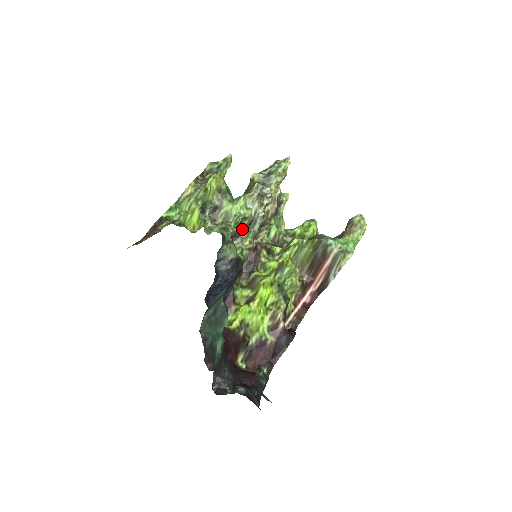
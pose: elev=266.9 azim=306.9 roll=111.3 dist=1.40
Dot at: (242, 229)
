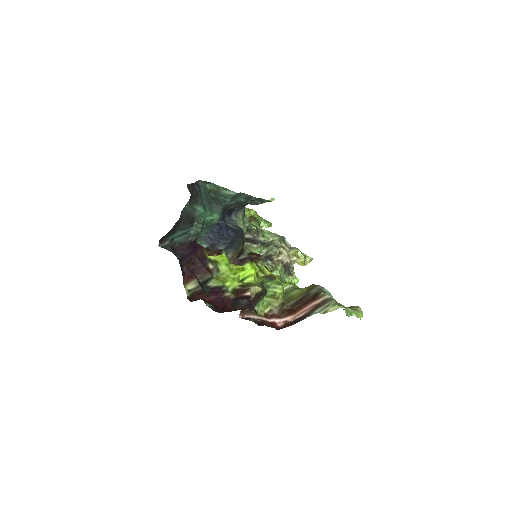
Dot at: (256, 240)
